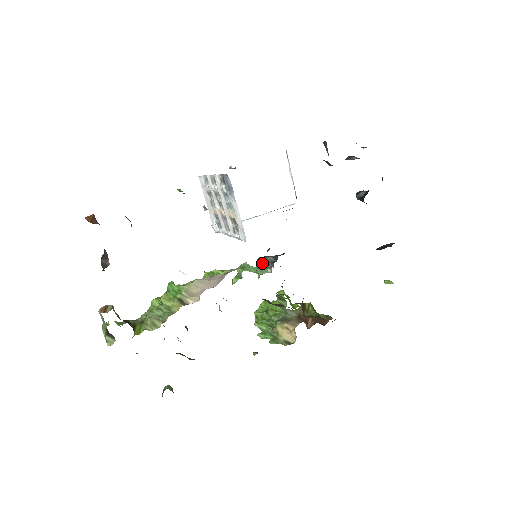
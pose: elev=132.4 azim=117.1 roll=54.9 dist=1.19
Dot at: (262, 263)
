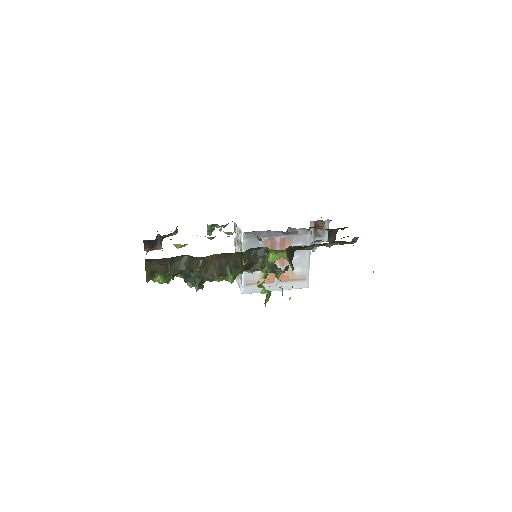
Dot at: occluded
